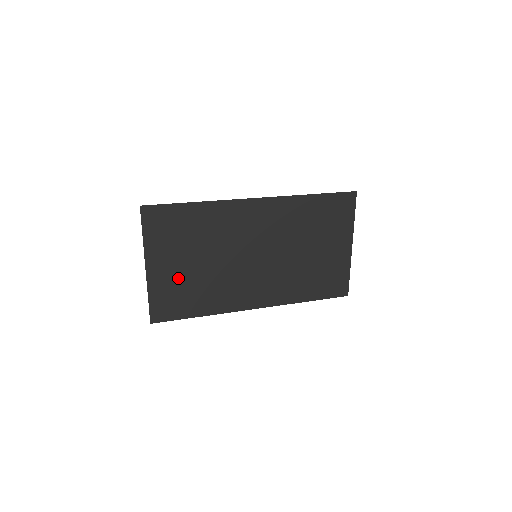
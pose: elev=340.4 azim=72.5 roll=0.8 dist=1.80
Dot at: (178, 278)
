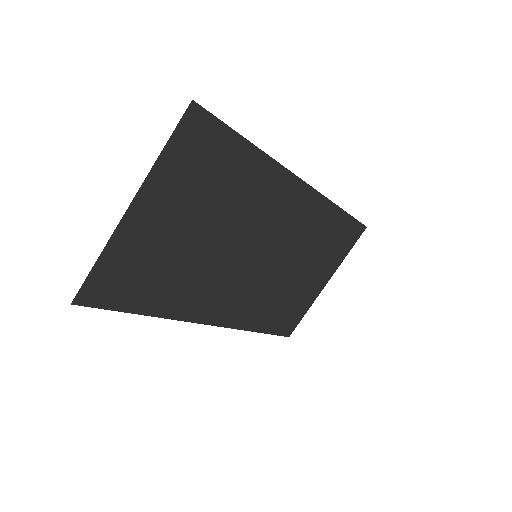
Dot at: (159, 245)
